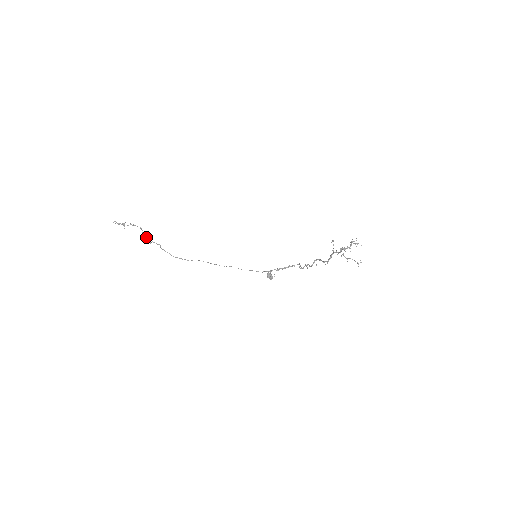
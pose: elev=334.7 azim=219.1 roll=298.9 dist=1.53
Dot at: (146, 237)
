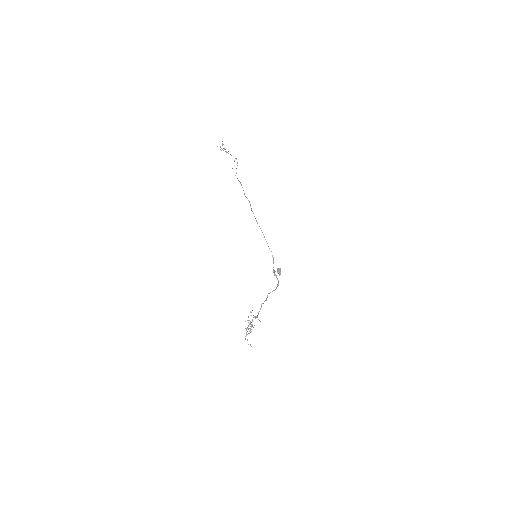
Dot at: occluded
